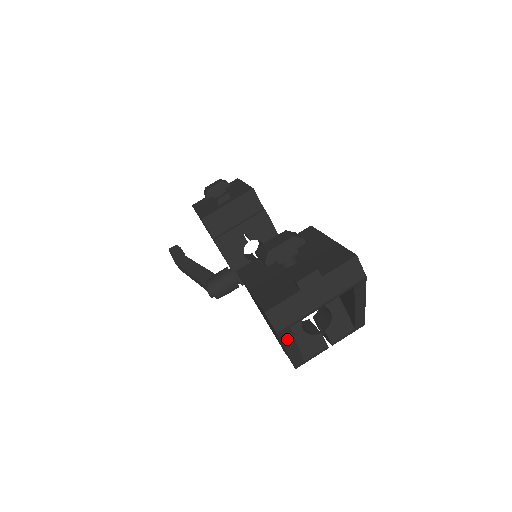
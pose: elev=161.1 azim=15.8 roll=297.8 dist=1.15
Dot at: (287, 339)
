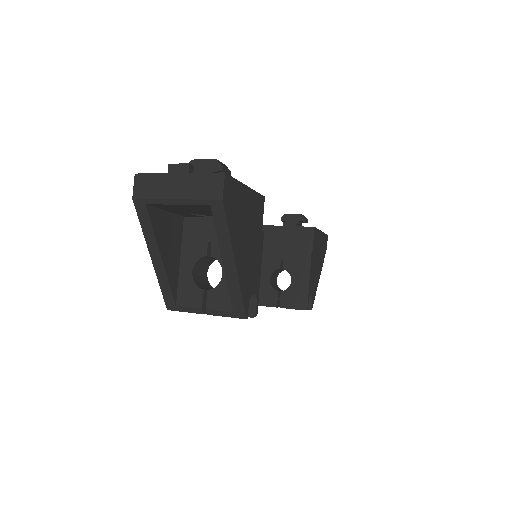
Dot at: (147, 226)
